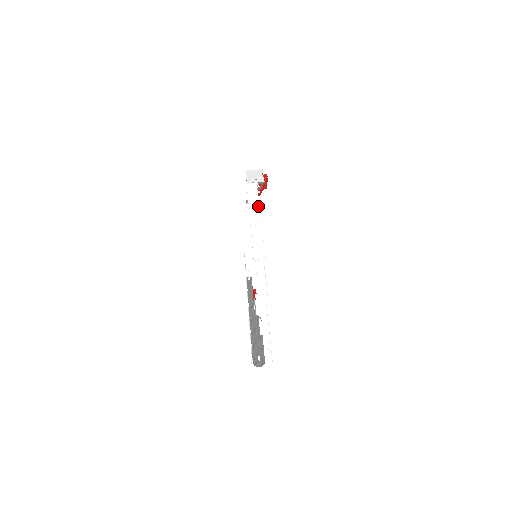
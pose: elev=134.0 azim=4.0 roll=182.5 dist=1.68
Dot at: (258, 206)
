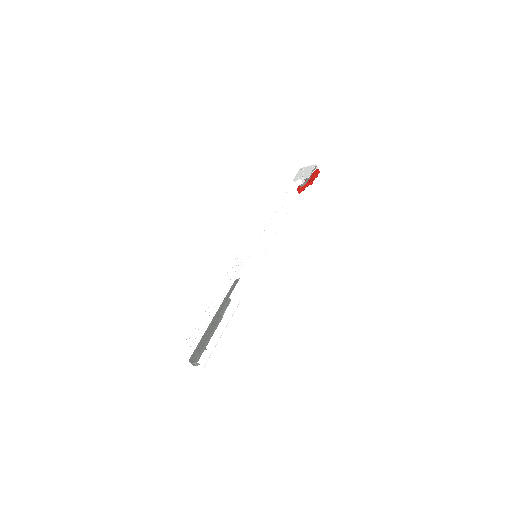
Dot at: (286, 204)
